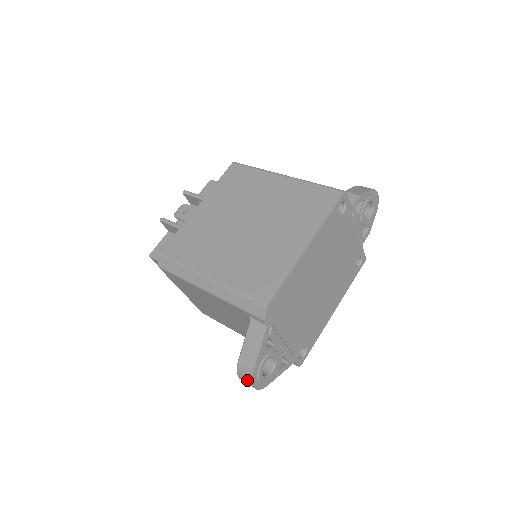
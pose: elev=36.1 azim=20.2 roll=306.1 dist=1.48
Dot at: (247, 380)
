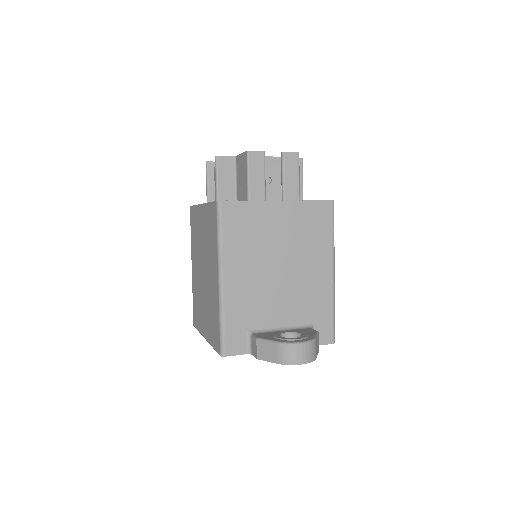
Dot at: occluded
